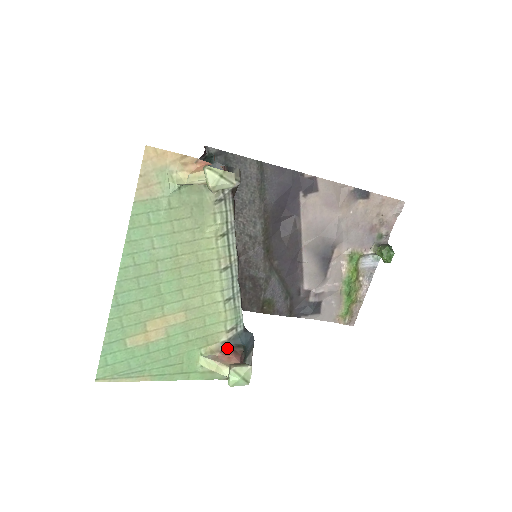
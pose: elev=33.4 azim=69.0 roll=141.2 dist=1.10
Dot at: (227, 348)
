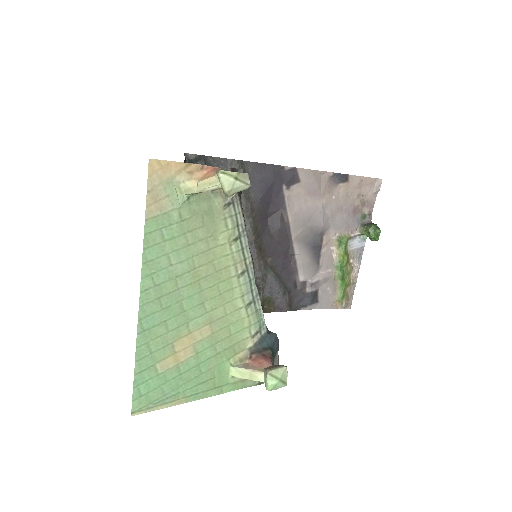
Dot at: (255, 353)
